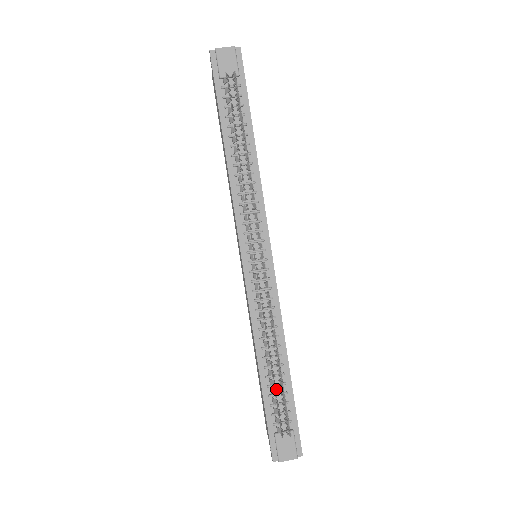
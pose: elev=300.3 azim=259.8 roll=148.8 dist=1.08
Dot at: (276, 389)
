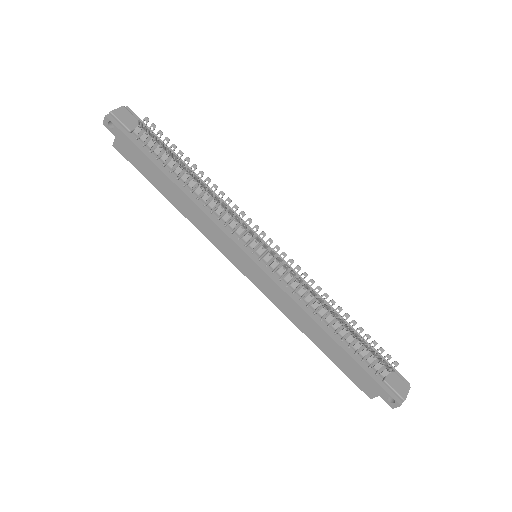
Dot at: (354, 345)
